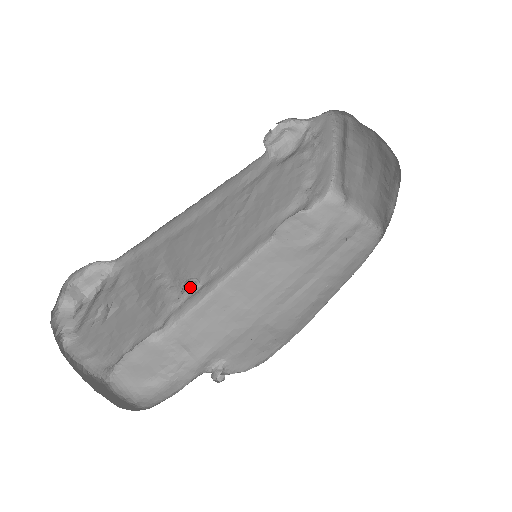
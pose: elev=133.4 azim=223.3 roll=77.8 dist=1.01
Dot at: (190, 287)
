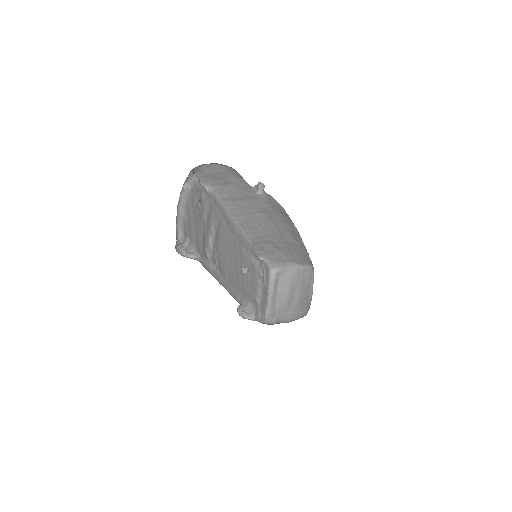
Dot at: (215, 260)
